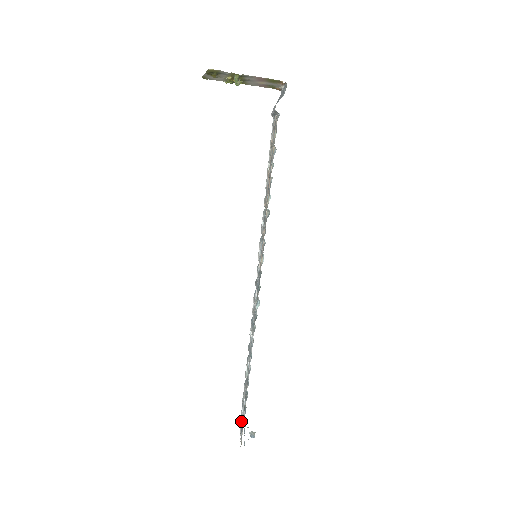
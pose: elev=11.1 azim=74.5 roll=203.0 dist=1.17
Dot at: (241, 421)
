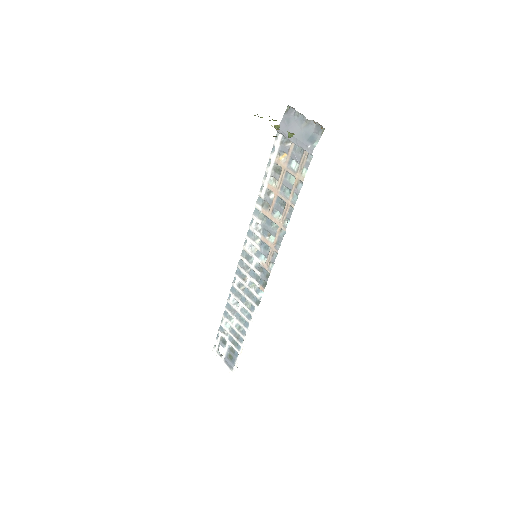
Dot at: (223, 356)
